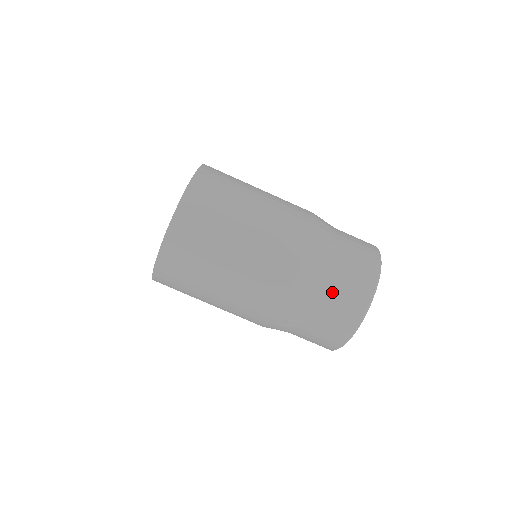
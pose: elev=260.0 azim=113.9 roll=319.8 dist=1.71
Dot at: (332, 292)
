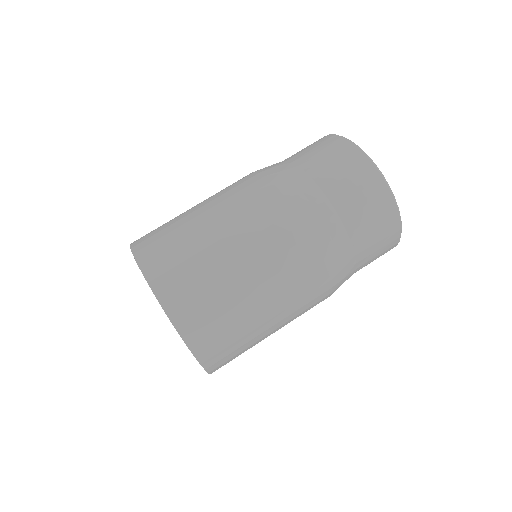
Dot at: (293, 155)
